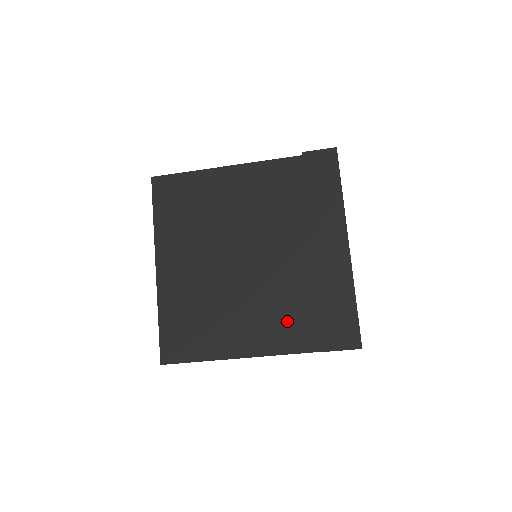
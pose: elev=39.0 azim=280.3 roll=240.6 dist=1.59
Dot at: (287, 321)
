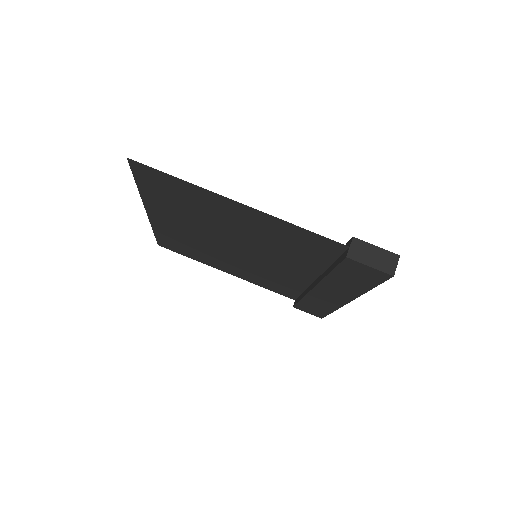
Dot at: (296, 243)
